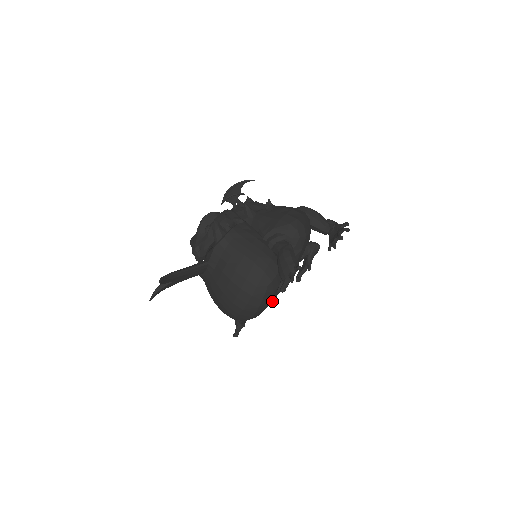
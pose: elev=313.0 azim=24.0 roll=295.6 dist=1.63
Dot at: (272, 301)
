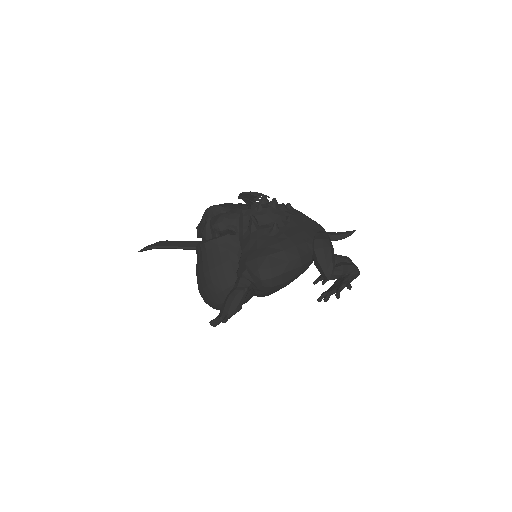
Dot at: occluded
